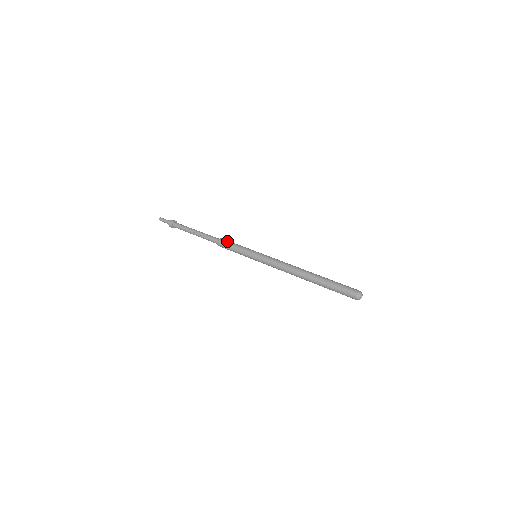
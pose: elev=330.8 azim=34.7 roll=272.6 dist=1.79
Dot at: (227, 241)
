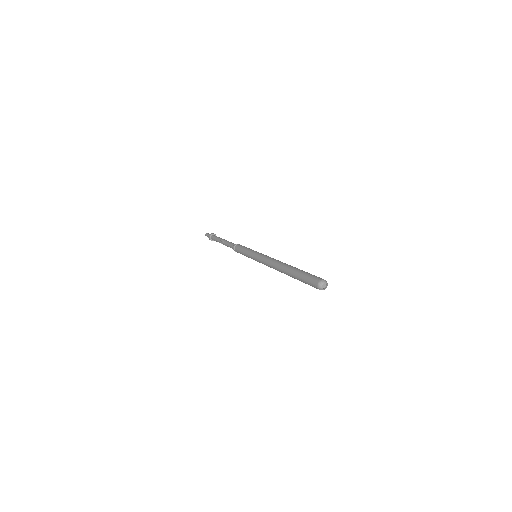
Dot at: (238, 245)
